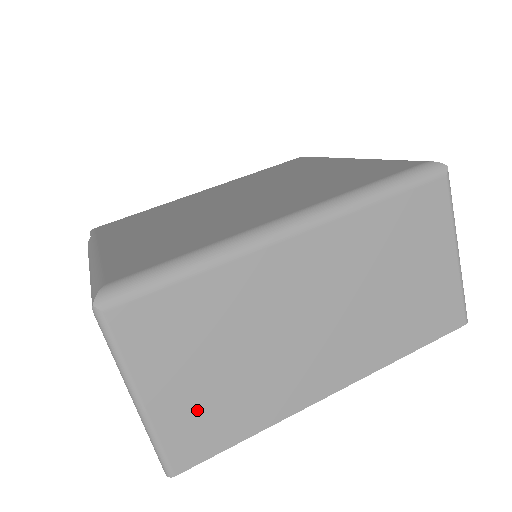
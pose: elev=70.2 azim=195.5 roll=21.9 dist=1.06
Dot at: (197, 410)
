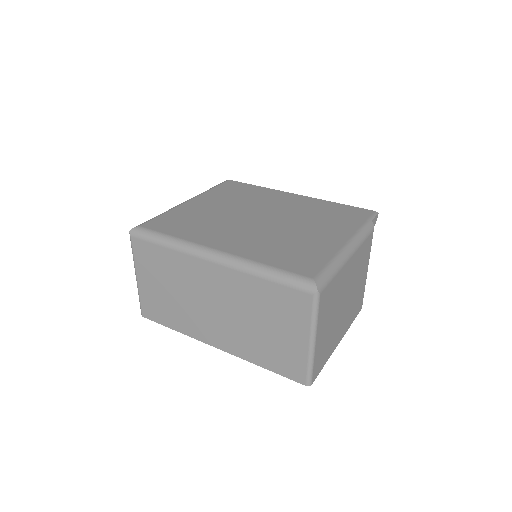
Dot at: (155, 300)
